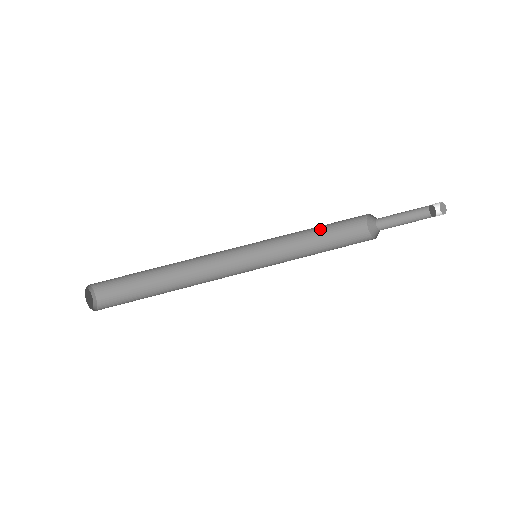
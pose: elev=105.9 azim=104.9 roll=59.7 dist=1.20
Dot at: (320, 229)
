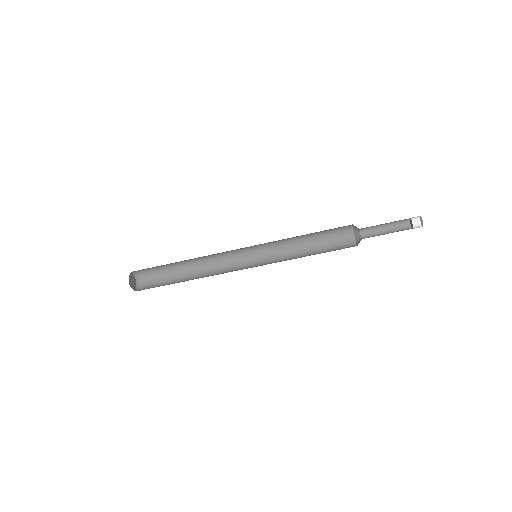
Dot at: occluded
